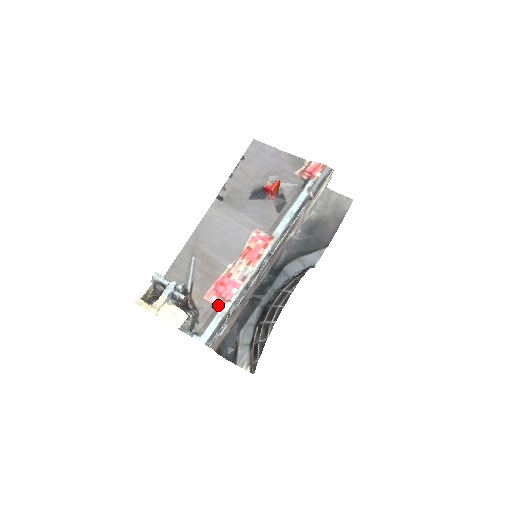
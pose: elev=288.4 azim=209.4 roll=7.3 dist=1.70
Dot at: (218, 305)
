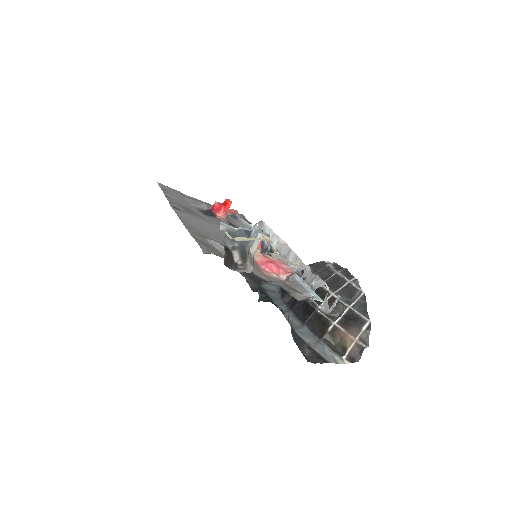
Dot at: occluded
